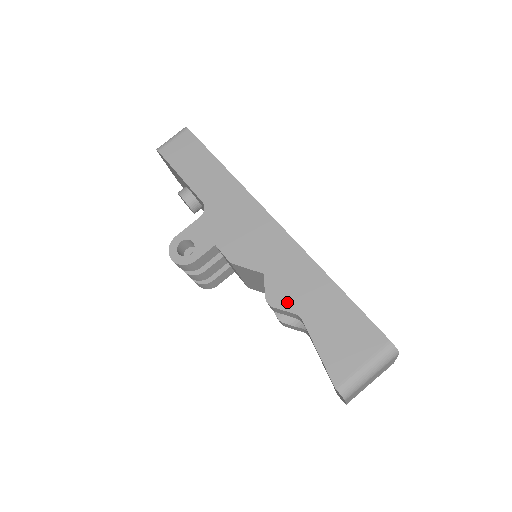
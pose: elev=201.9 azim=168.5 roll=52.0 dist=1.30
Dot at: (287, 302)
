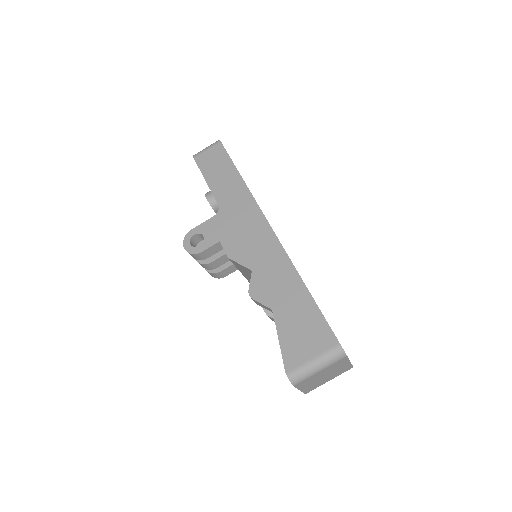
Dot at: (265, 297)
